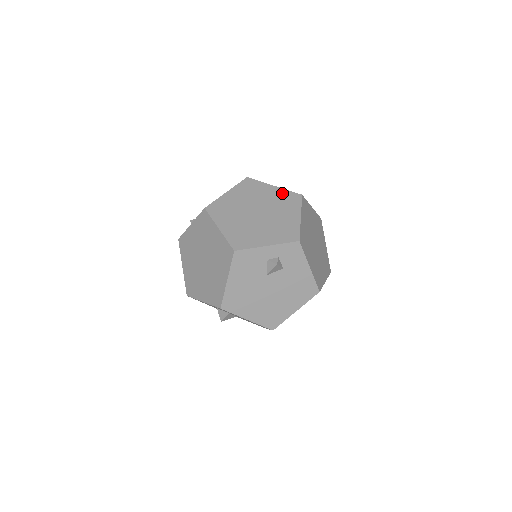
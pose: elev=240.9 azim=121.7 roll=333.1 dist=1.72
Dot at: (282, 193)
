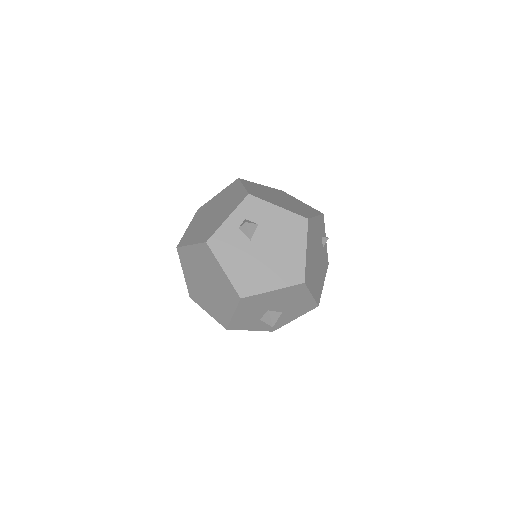
Dot at: (224, 191)
